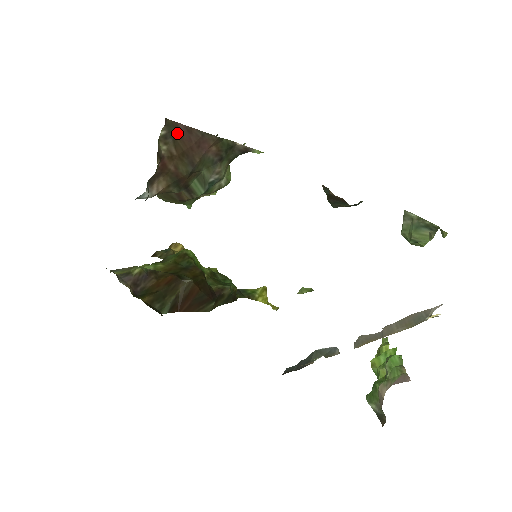
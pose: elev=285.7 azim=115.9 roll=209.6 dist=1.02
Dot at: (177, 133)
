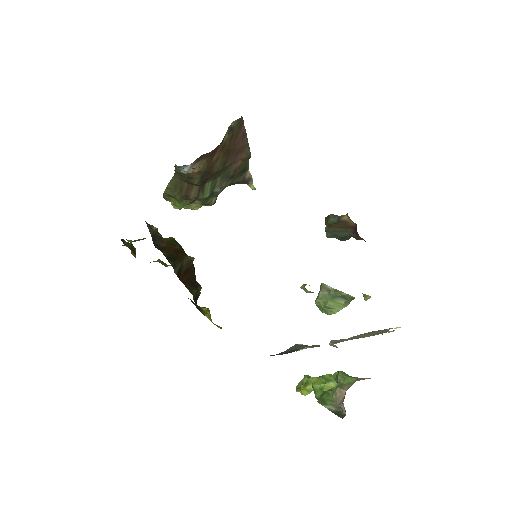
Dot at: (237, 132)
